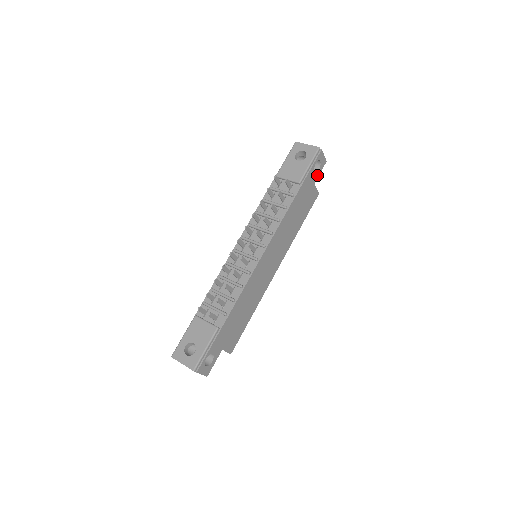
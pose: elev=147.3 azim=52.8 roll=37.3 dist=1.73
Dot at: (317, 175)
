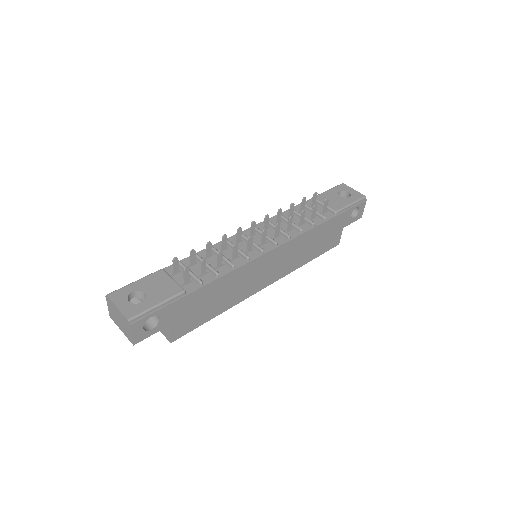
Dot at: (349, 222)
